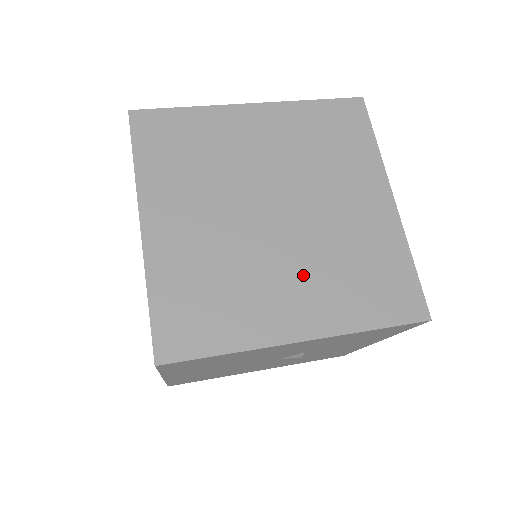
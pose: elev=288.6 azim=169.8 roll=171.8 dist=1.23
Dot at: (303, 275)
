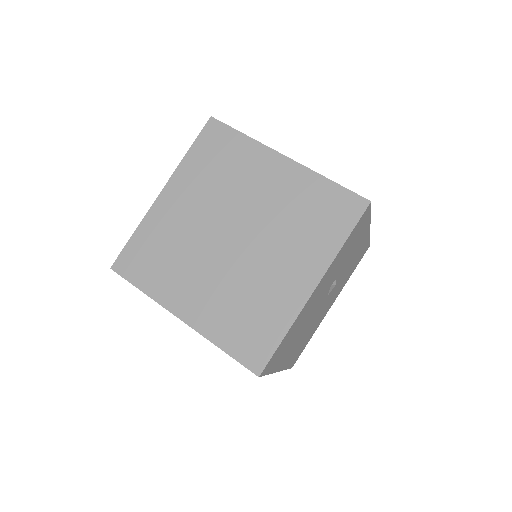
Dot at: (281, 254)
